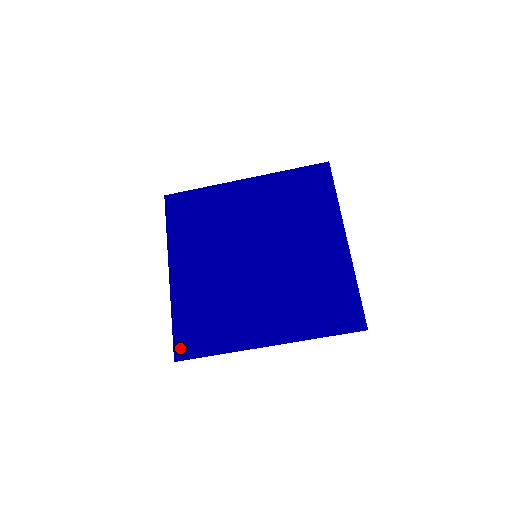
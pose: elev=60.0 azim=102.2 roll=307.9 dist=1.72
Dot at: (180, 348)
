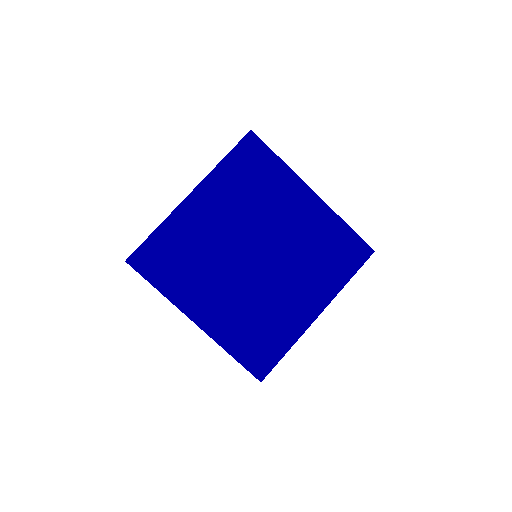
Dot at: (139, 257)
